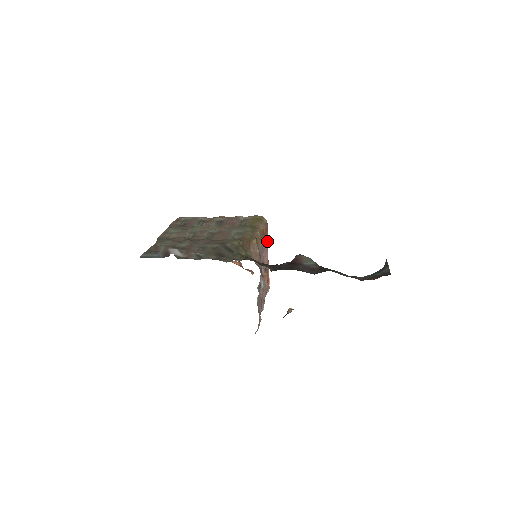
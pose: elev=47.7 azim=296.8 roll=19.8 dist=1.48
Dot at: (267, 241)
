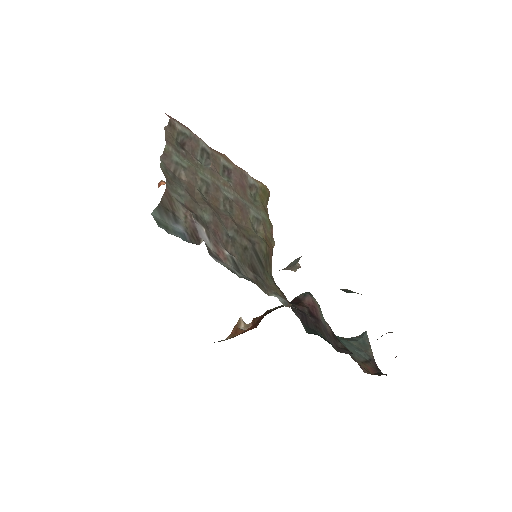
Dot at: occluded
